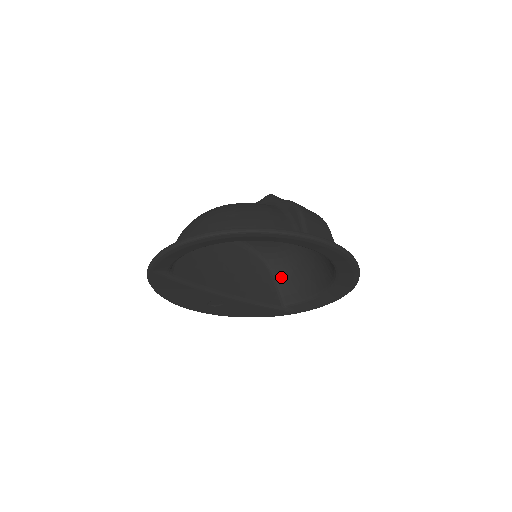
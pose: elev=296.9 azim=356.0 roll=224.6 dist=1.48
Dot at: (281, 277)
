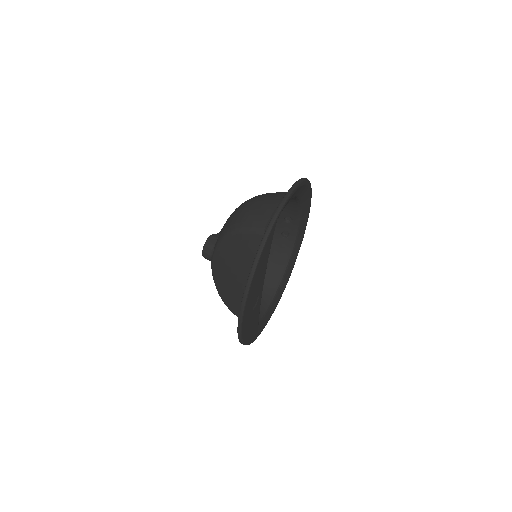
Dot at: occluded
